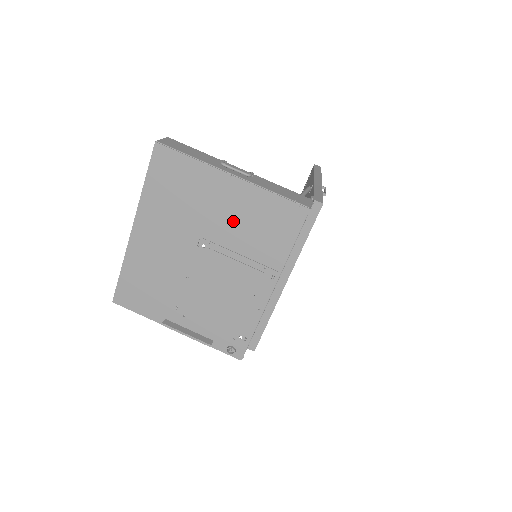
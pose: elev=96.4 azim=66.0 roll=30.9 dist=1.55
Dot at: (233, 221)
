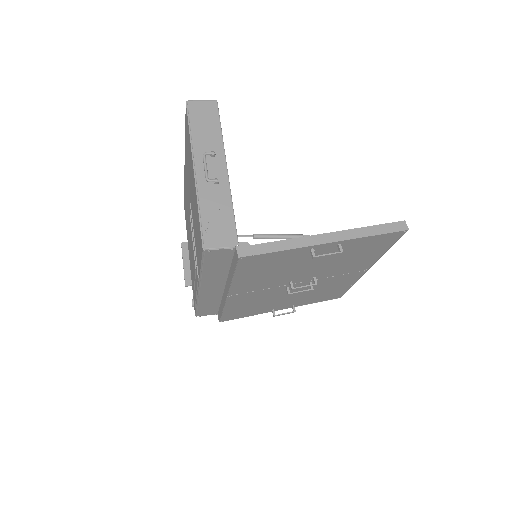
Dot at: occluded
